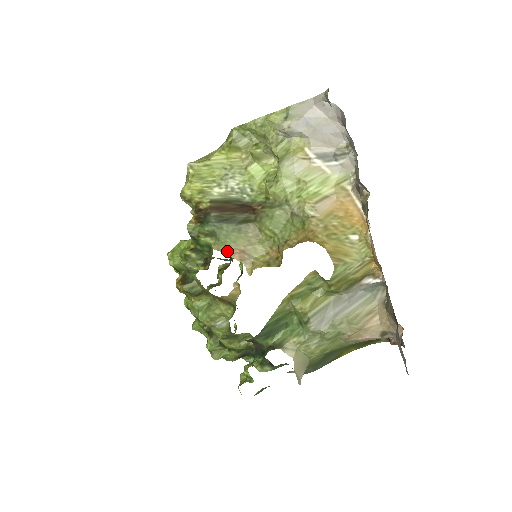
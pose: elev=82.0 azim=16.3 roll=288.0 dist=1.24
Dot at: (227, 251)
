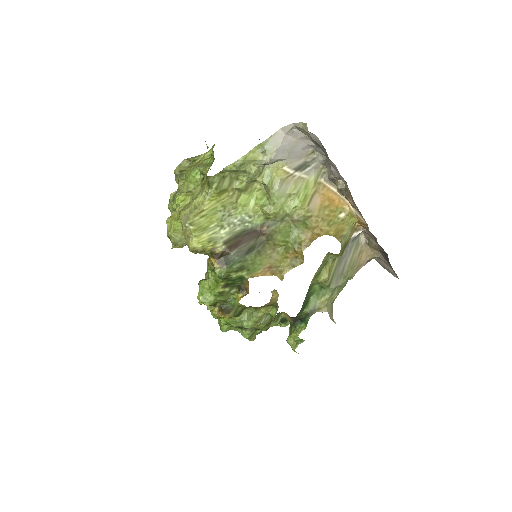
Dot at: (259, 274)
